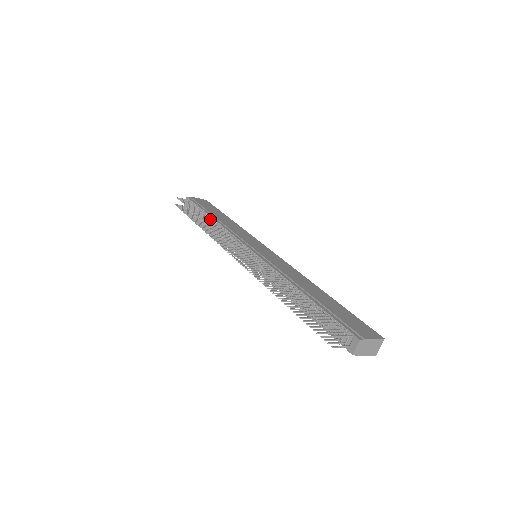
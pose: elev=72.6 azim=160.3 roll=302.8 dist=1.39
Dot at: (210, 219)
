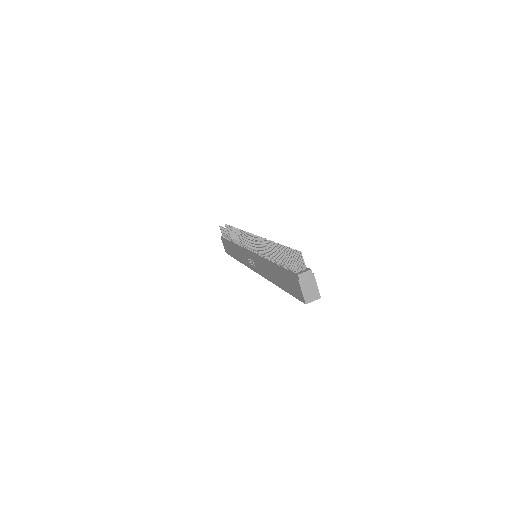
Dot at: occluded
